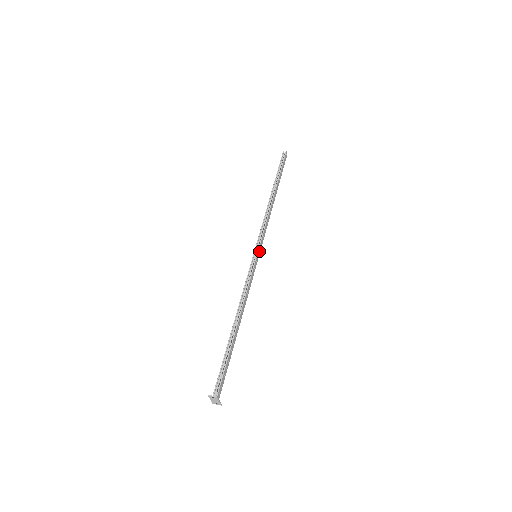
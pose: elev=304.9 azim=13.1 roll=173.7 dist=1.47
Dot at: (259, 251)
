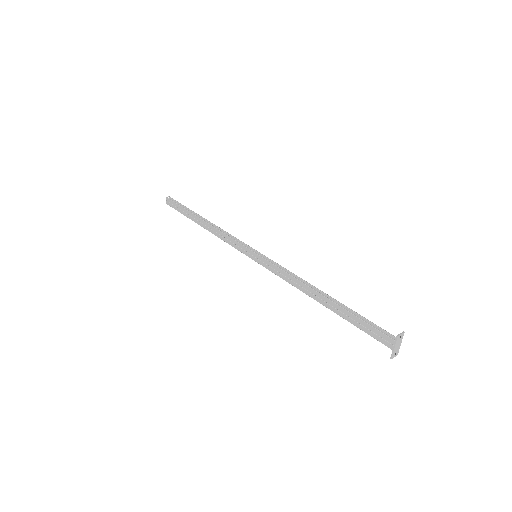
Dot at: (252, 253)
